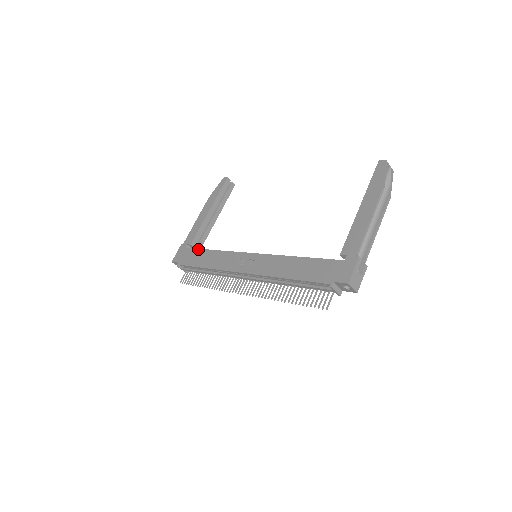
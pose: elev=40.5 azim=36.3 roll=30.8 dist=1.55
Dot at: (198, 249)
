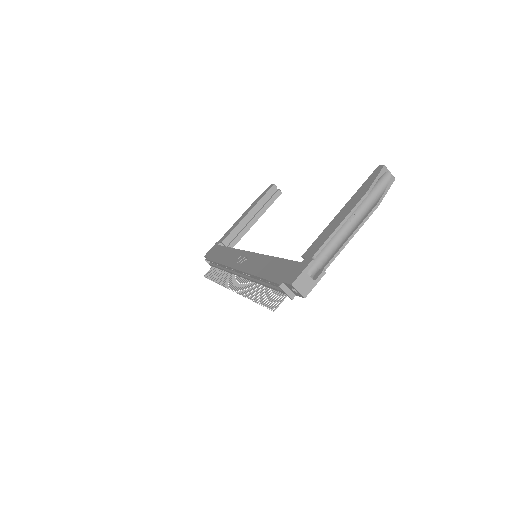
Dot at: (223, 246)
